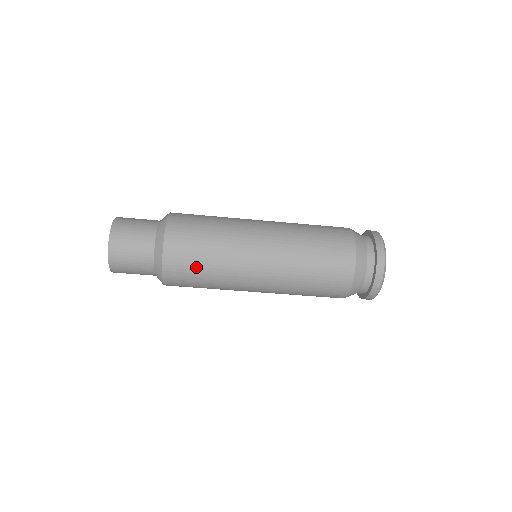
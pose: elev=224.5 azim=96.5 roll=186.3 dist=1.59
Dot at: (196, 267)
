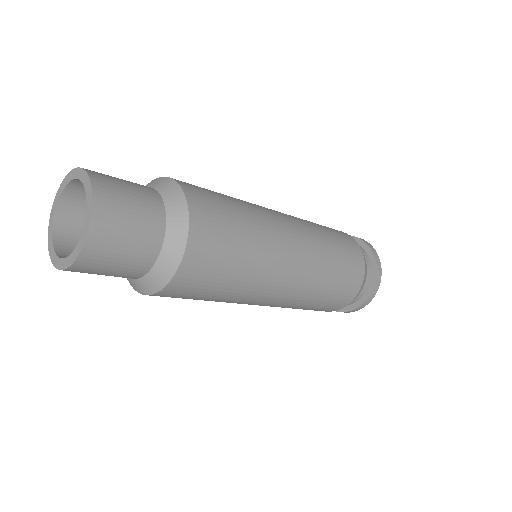
Dot at: (206, 293)
